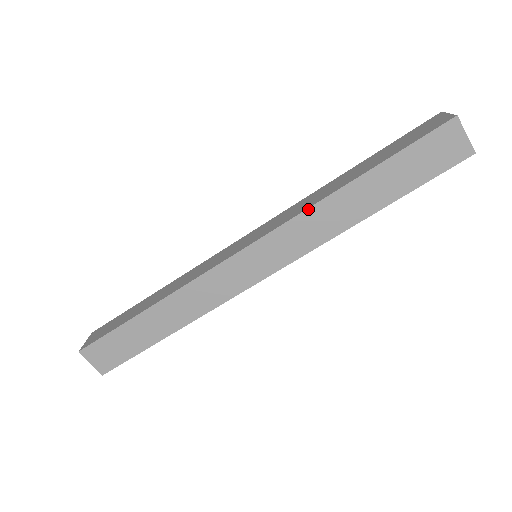
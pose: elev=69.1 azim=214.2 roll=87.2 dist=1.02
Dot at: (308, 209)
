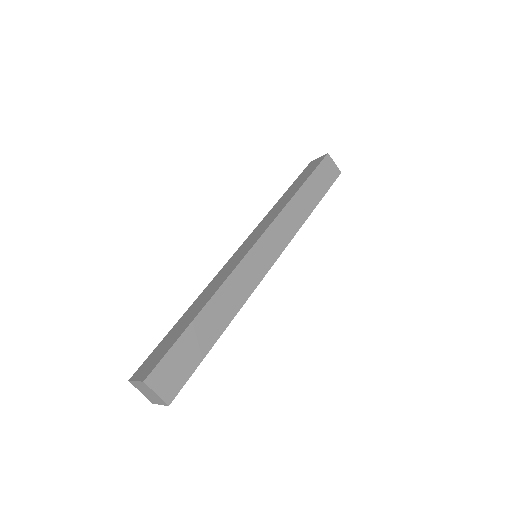
Dot at: (283, 209)
